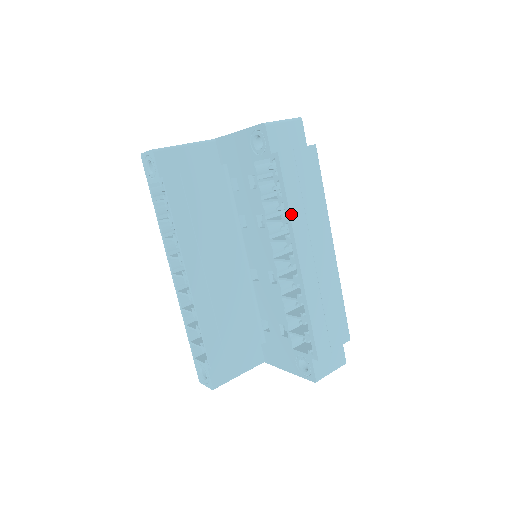
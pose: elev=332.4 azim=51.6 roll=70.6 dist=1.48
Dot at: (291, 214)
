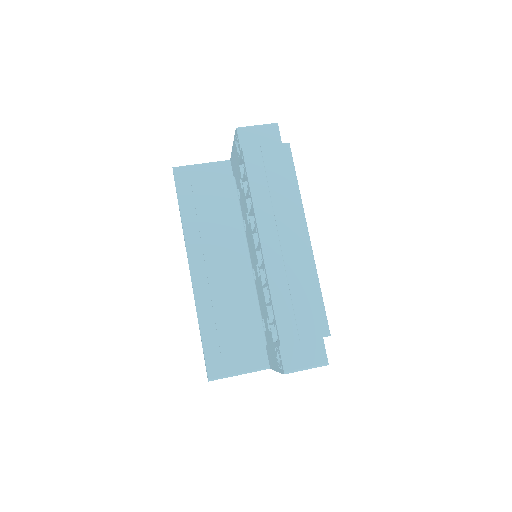
Dot at: (254, 199)
